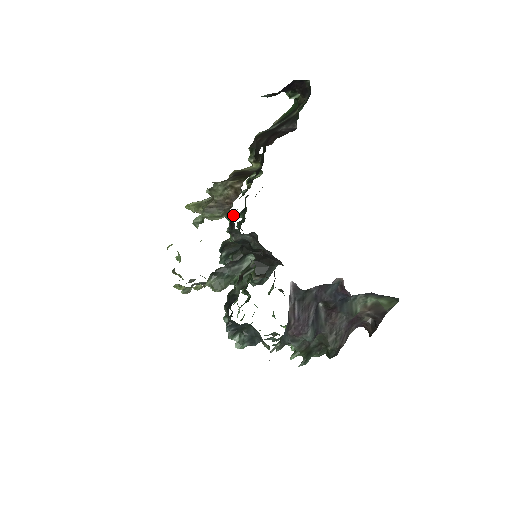
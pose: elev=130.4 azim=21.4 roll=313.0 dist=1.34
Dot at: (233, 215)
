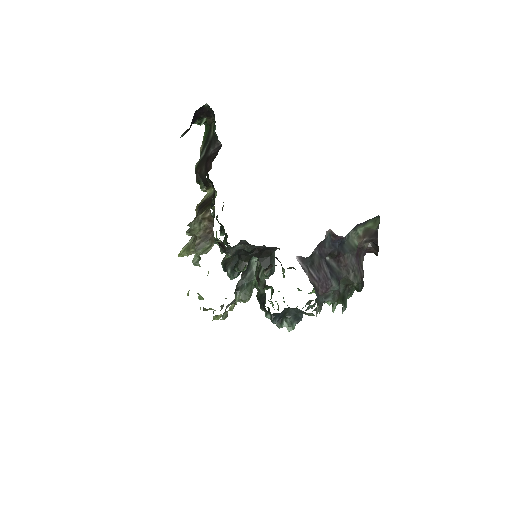
Dot at: occluded
